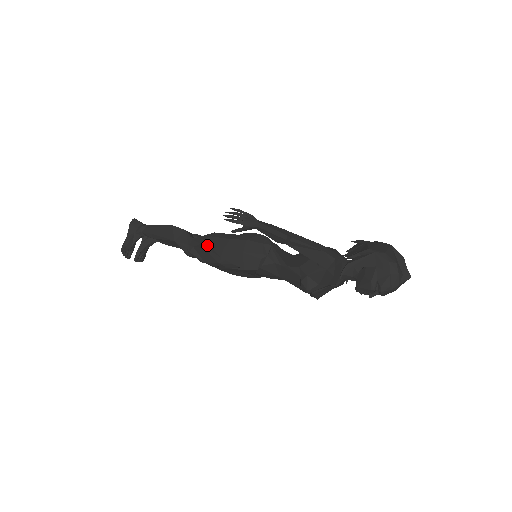
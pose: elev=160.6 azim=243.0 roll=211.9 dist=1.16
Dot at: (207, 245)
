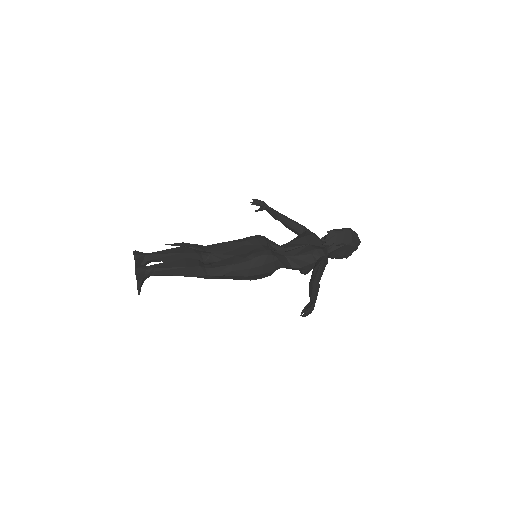
Dot at: (230, 276)
